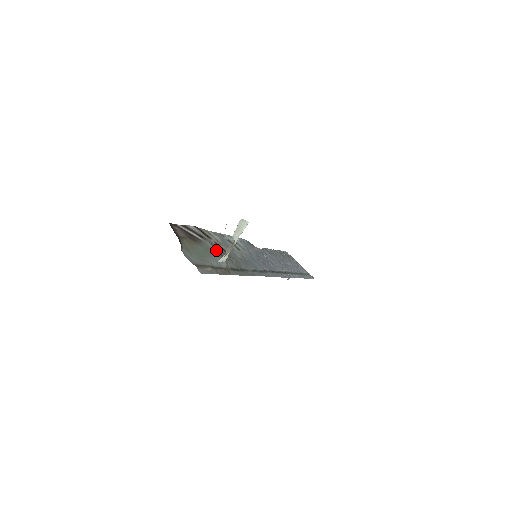
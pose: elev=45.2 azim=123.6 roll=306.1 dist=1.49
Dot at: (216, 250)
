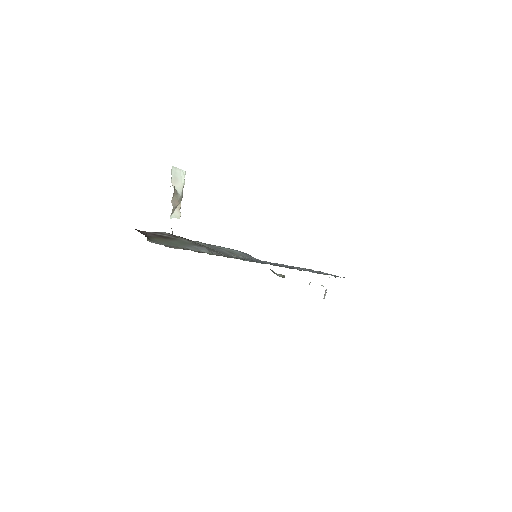
Dot at: (195, 243)
